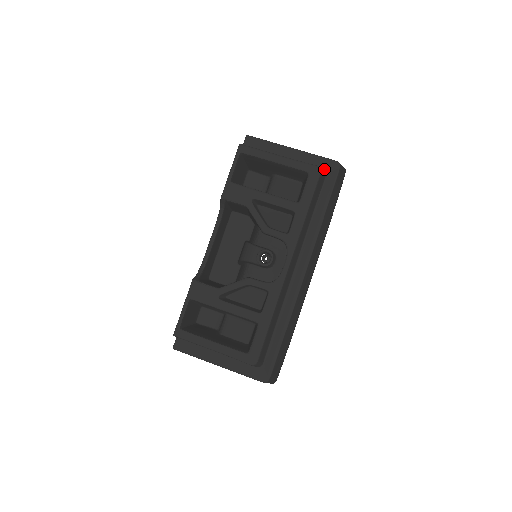
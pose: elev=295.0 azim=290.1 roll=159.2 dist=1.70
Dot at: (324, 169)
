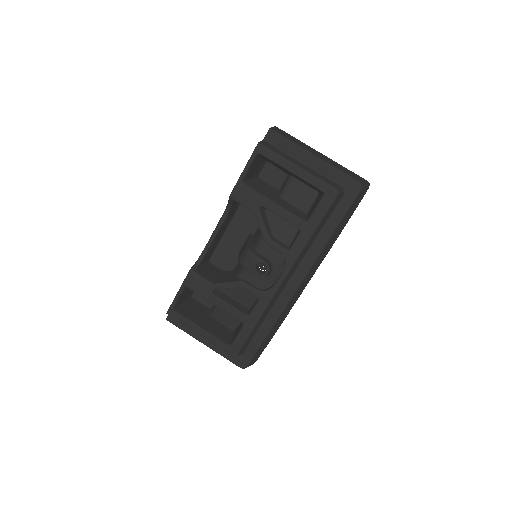
Dot at: (344, 187)
